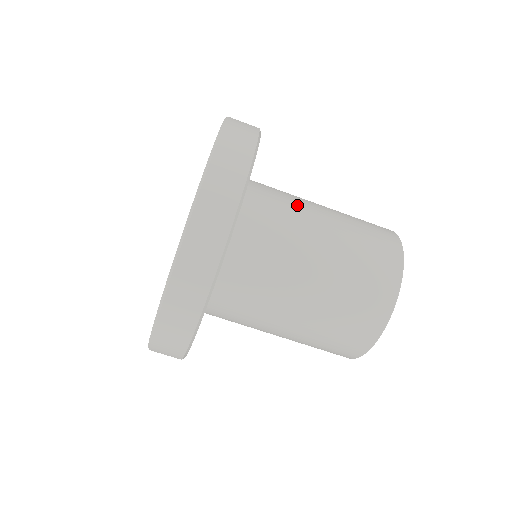
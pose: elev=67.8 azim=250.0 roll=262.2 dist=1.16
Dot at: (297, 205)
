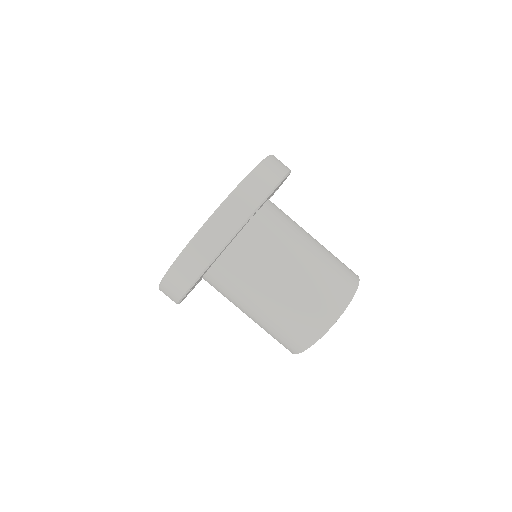
Dot at: occluded
